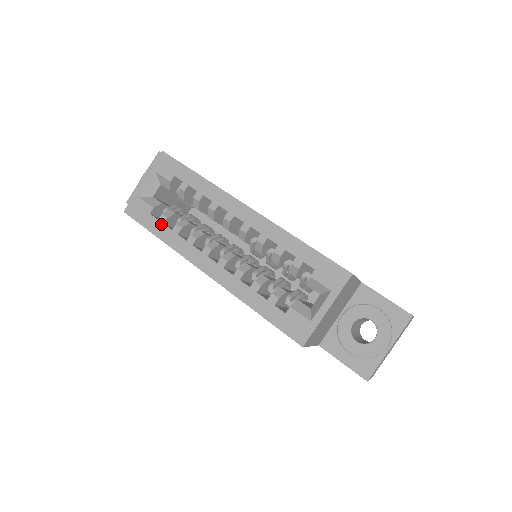
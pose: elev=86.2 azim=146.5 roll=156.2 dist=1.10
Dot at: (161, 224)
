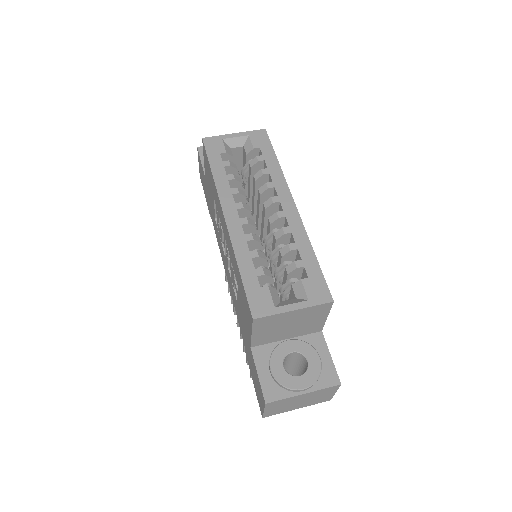
Dot at: (222, 165)
